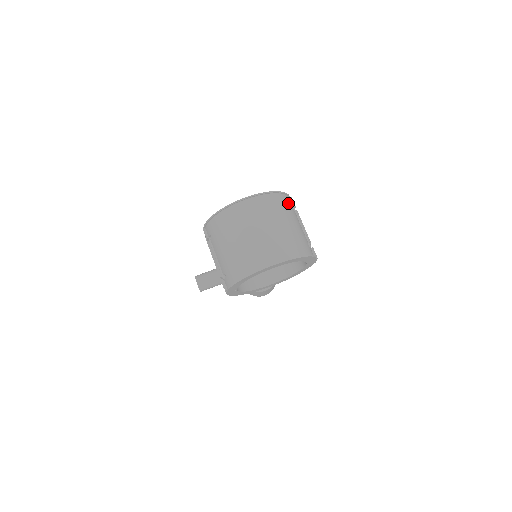
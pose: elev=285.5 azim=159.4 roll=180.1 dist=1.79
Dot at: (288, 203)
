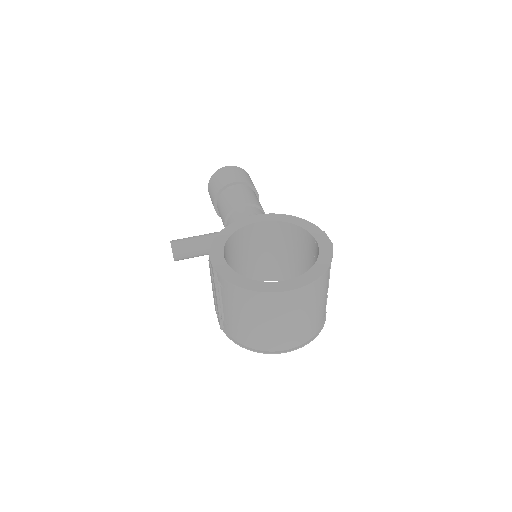
Dot at: occluded
